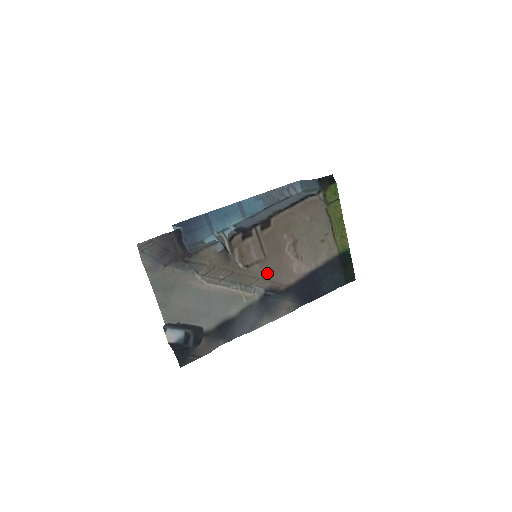
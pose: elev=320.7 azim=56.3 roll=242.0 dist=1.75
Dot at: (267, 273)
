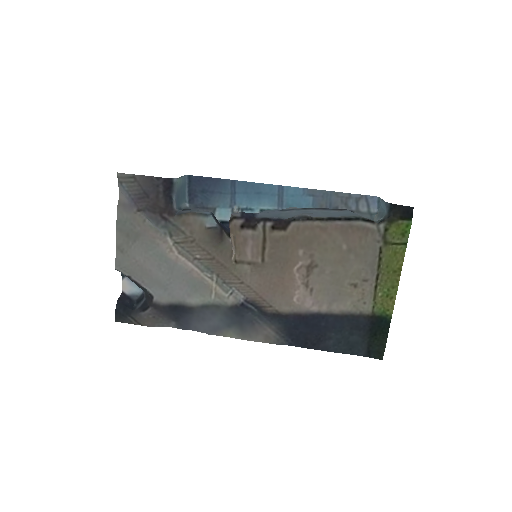
Dot at: (258, 282)
